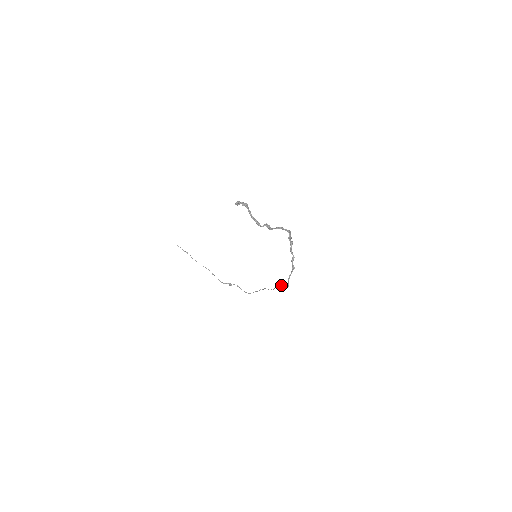
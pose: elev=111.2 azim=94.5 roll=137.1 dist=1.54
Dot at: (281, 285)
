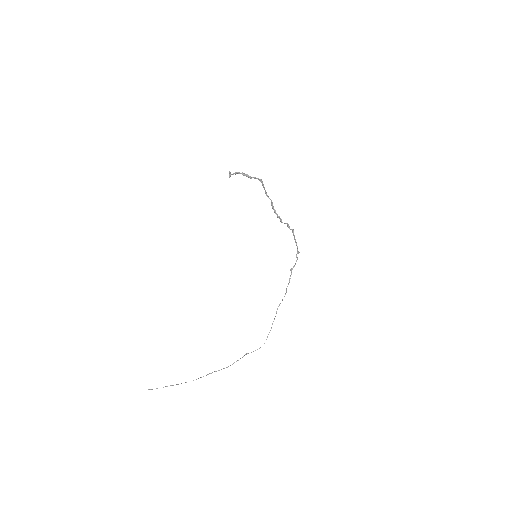
Dot at: (292, 268)
